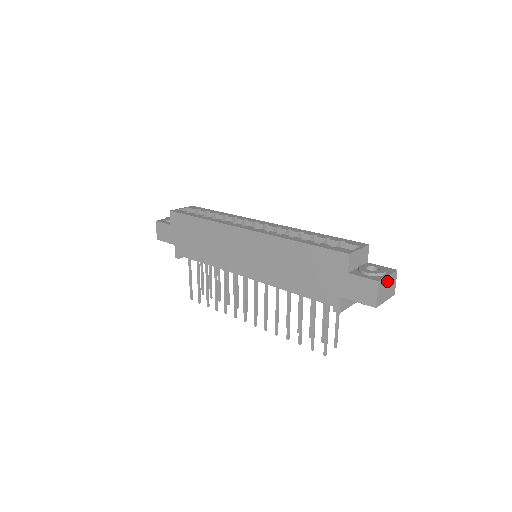
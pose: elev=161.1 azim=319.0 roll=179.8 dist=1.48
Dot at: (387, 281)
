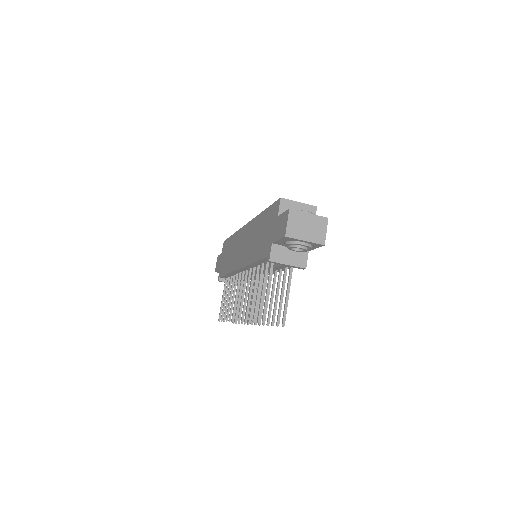
Dot at: (307, 219)
